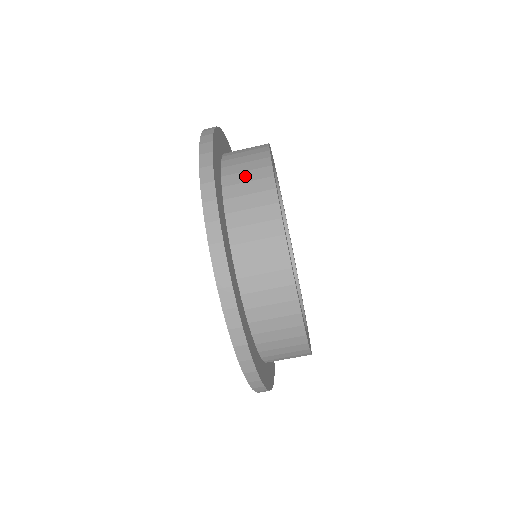
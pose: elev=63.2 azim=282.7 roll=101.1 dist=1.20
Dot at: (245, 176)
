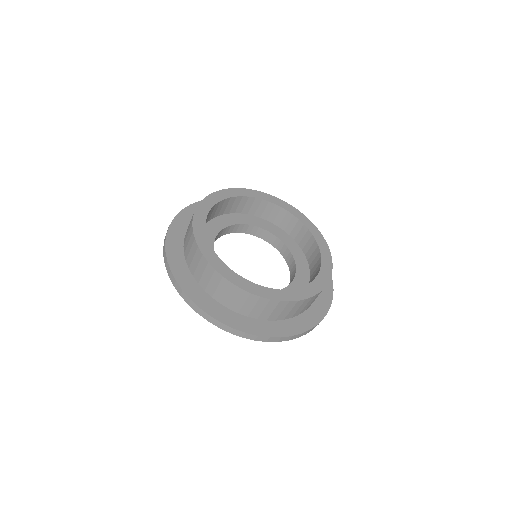
Dot at: occluded
